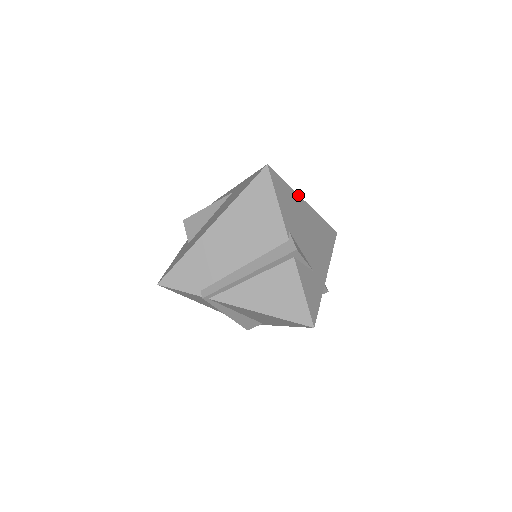
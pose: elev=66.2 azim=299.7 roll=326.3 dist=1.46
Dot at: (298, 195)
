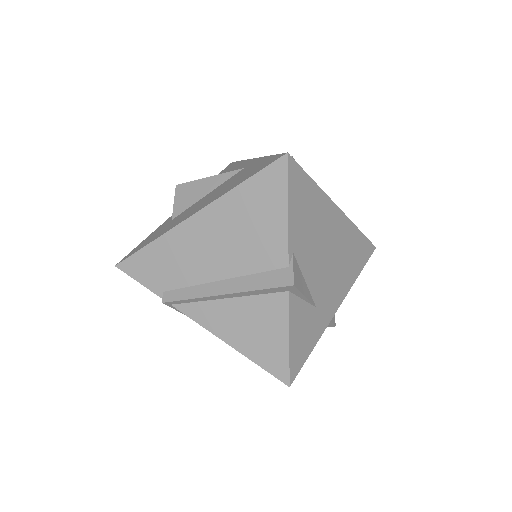
Dot at: (328, 198)
